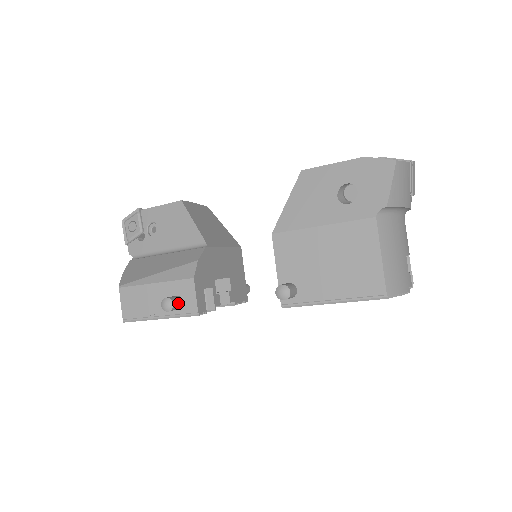
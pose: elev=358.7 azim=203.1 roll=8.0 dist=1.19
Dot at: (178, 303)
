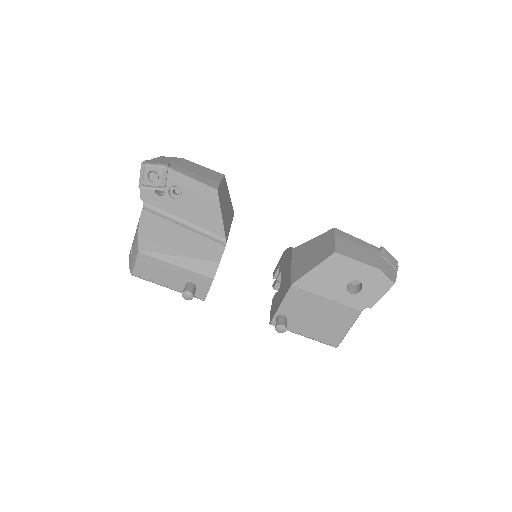
Dot at: (194, 293)
